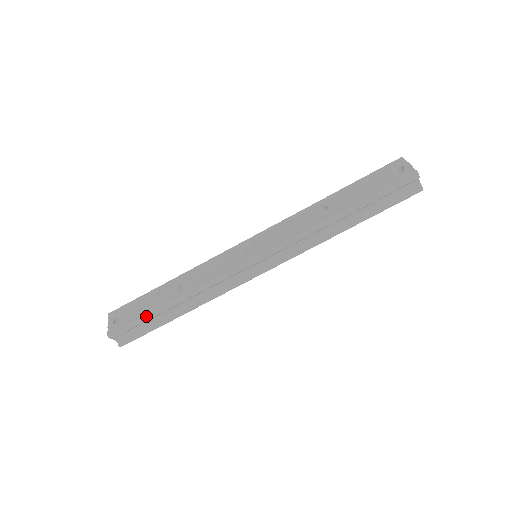
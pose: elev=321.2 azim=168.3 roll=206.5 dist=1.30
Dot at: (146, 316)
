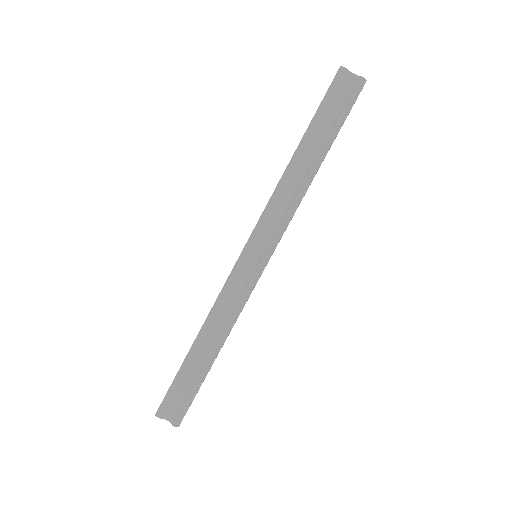
Dot at: (178, 373)
